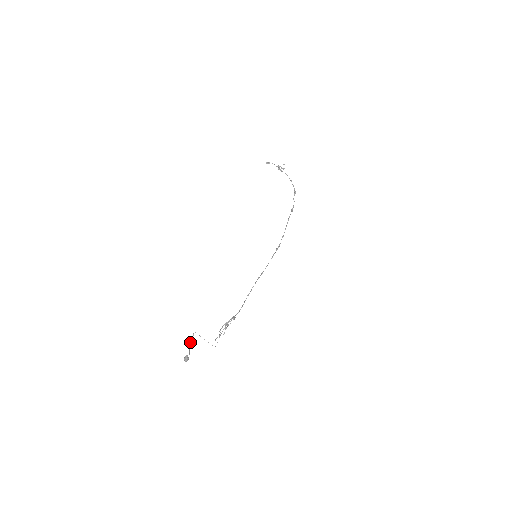
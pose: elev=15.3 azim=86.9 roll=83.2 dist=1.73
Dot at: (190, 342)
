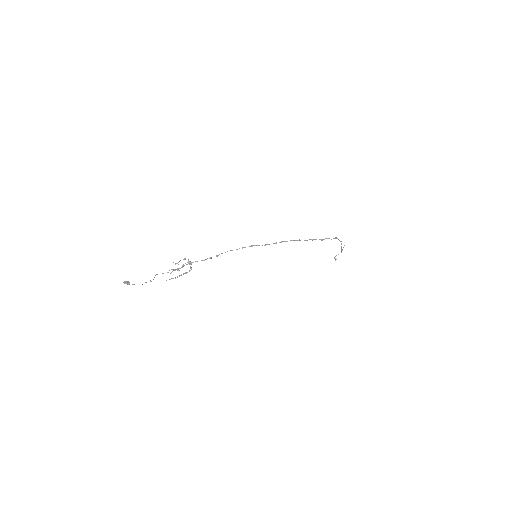
Dot at: occluded
